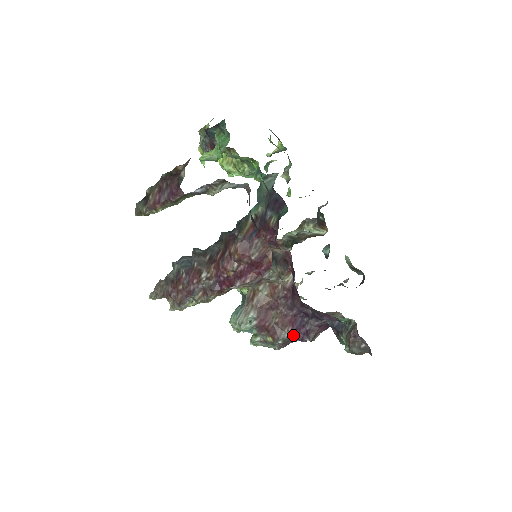
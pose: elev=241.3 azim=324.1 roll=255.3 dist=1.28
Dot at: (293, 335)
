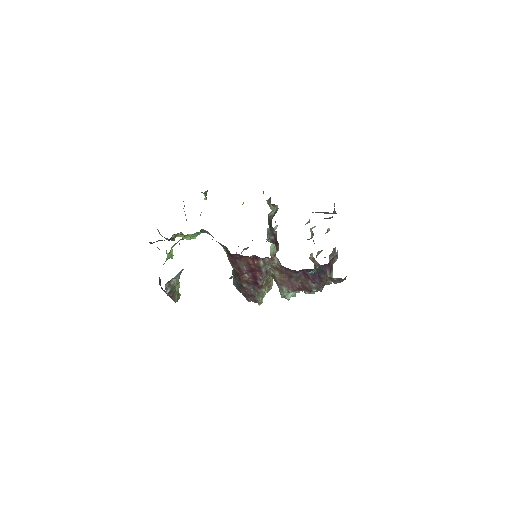
Dot at: (316, 282)
